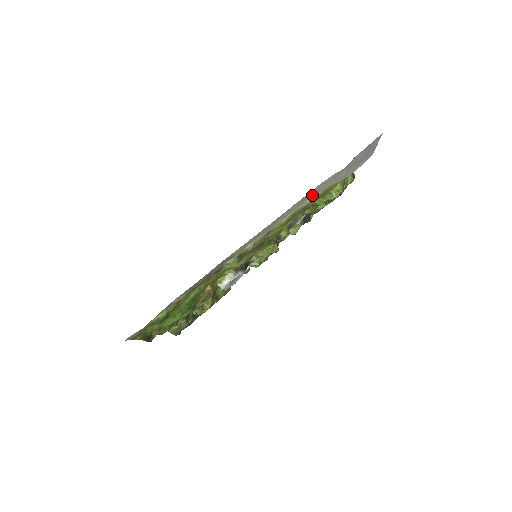
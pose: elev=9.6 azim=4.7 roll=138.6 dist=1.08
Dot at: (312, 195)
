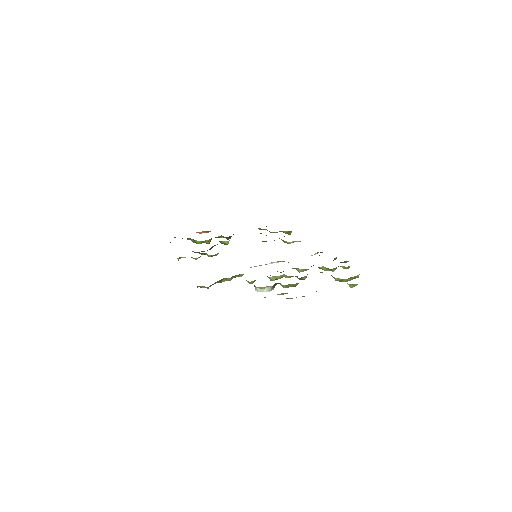
Dot at: occluded
